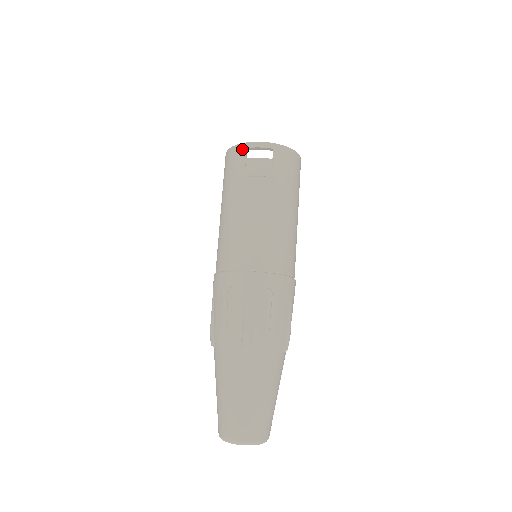
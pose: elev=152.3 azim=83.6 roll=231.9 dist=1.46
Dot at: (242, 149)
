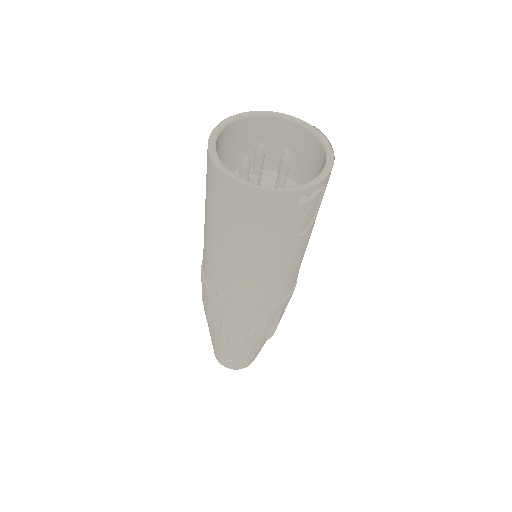
Dot at: (293, 199)
